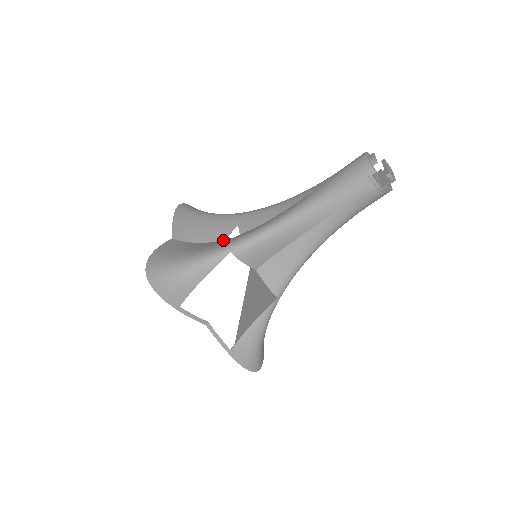
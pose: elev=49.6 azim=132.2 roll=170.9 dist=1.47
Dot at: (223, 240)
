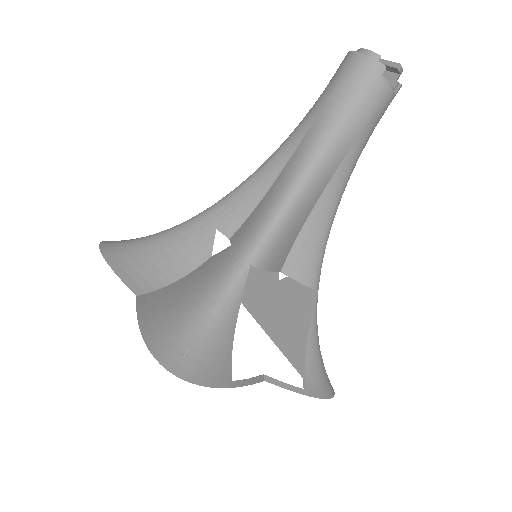
Dot at: (213, 258)
